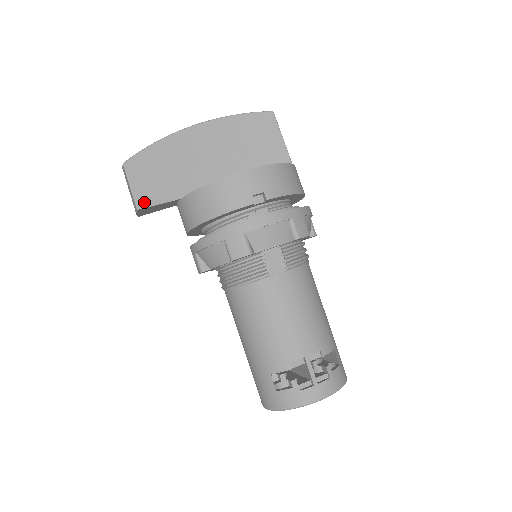
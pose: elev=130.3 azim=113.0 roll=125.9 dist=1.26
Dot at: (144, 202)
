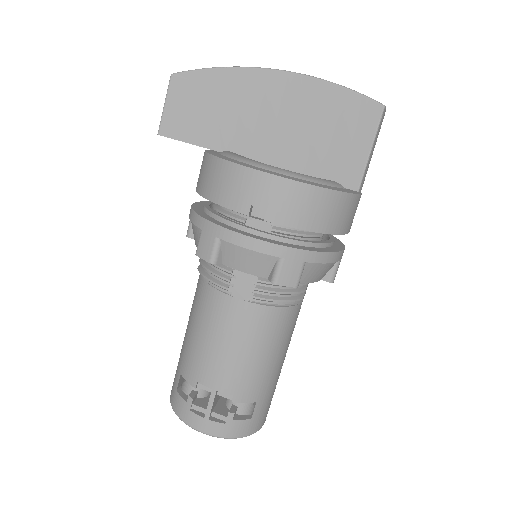
Dot at: (169, 130)
